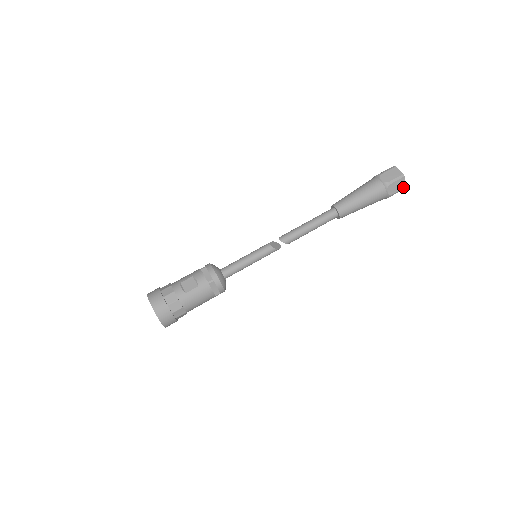
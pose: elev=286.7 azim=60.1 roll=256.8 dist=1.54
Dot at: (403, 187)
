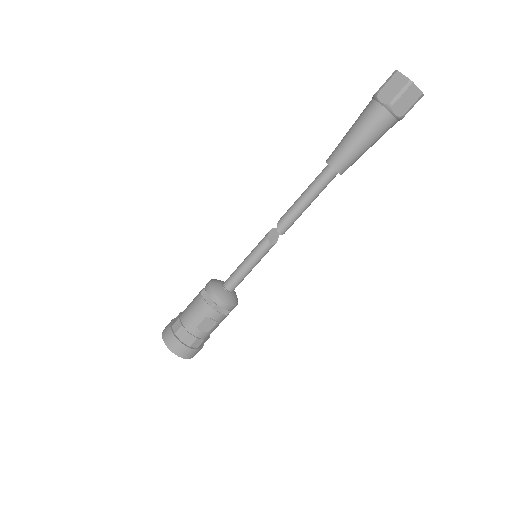
Dot at: occluded
